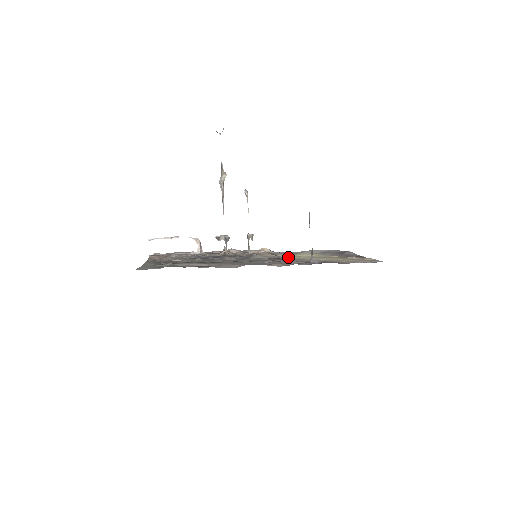
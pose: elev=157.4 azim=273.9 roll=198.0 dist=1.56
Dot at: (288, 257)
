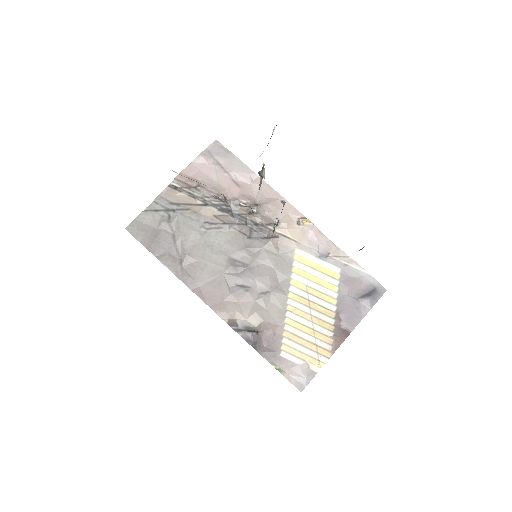
Dot at: (292, 272)
